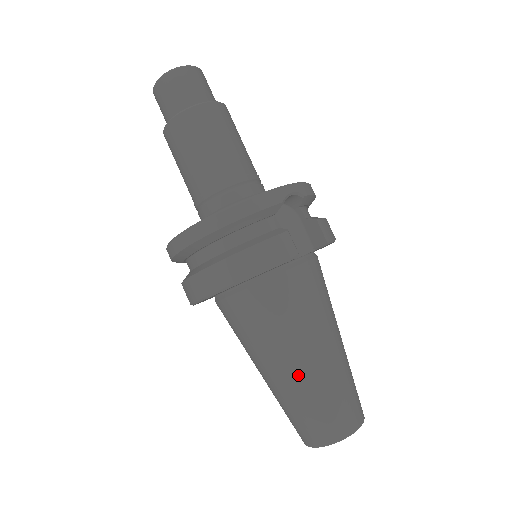
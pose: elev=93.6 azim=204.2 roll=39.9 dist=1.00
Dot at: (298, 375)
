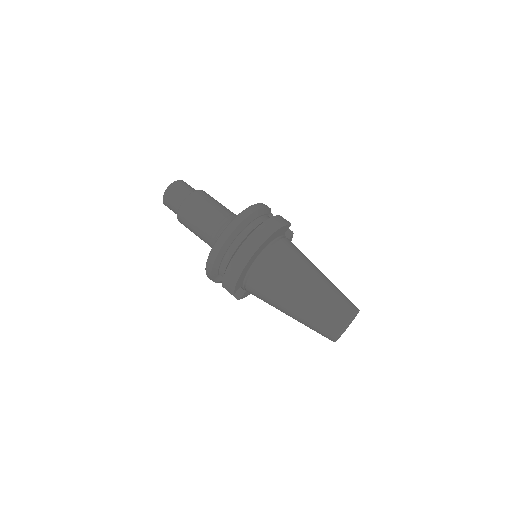
Dot at: (319, 281)
